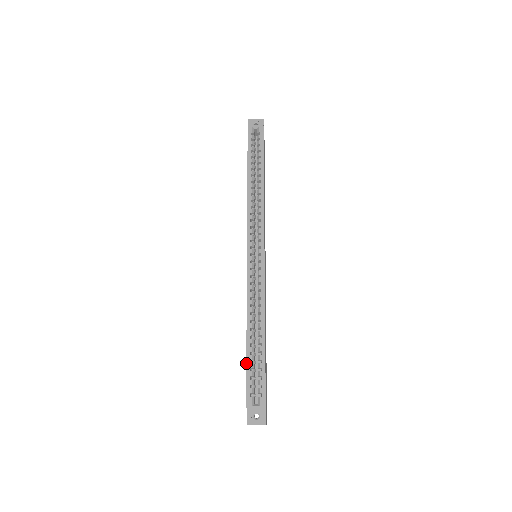
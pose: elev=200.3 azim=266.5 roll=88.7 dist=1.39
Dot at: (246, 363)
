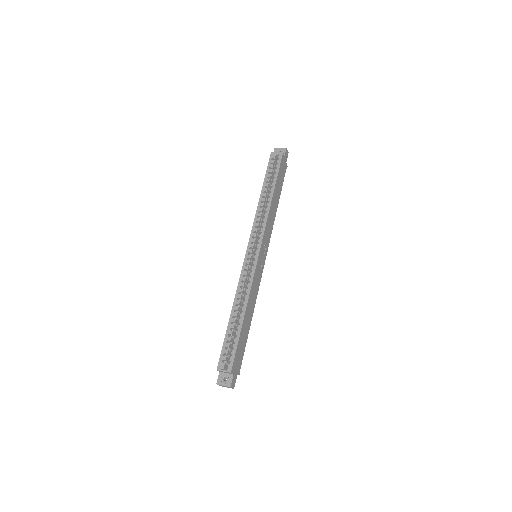
Dot at: (225, 336)
